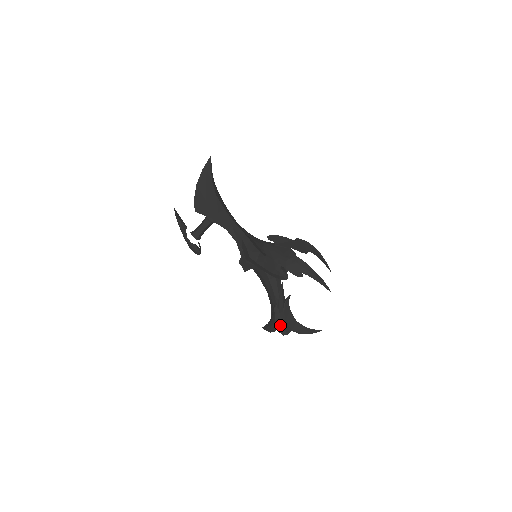
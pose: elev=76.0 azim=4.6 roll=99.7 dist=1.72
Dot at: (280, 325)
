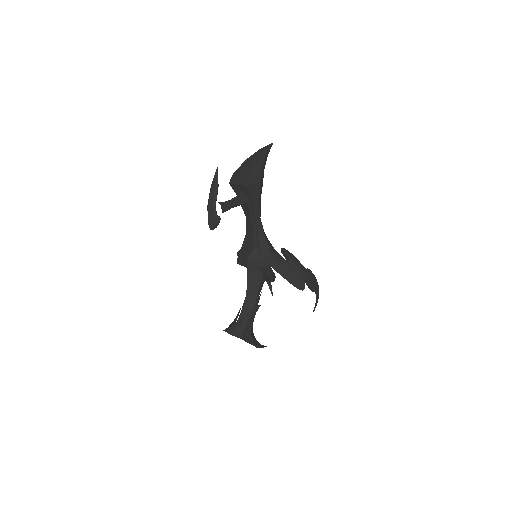
Dot at: (248, 332)
